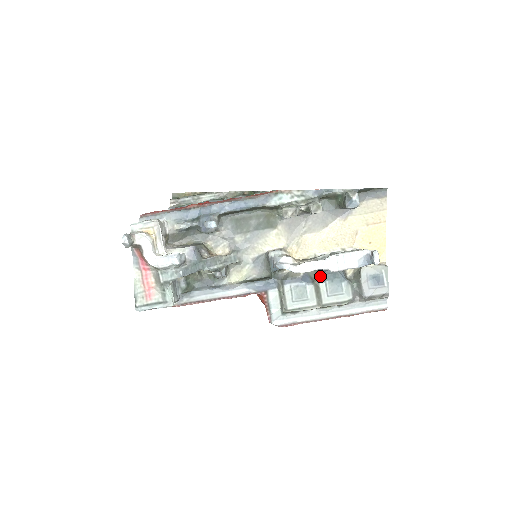
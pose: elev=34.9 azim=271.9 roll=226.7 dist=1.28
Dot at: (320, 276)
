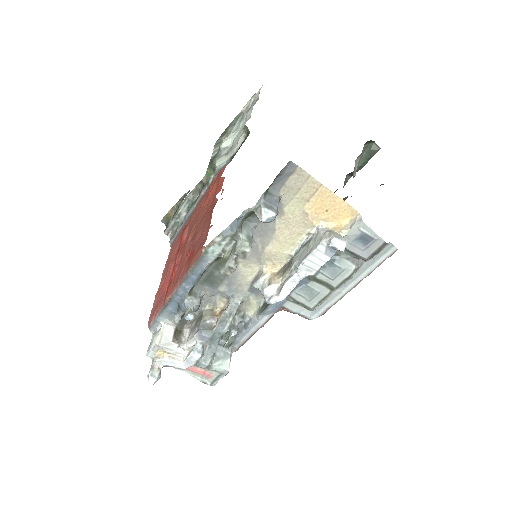
Dot at: occluded
